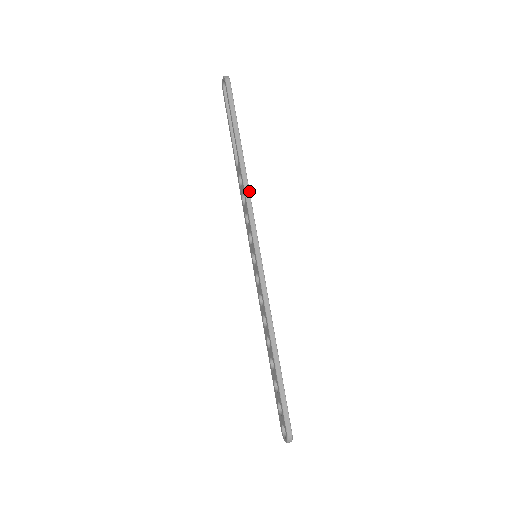
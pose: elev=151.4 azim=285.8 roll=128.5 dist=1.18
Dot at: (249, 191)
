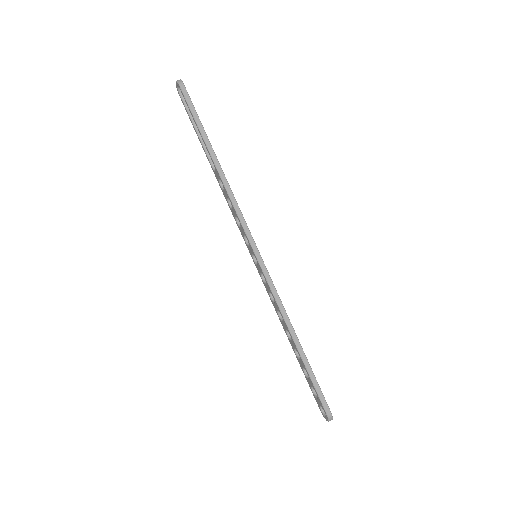
Dot at: (233, 195)
